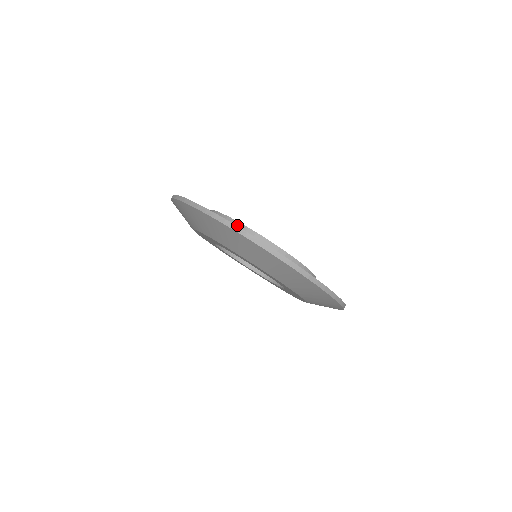
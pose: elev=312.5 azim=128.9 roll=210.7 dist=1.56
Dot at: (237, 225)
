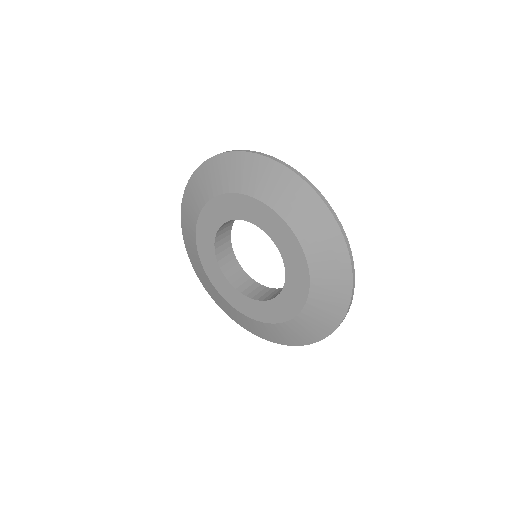
Dot at: occluded
